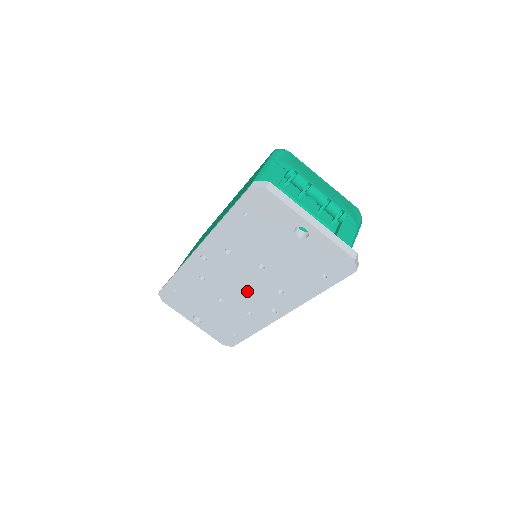
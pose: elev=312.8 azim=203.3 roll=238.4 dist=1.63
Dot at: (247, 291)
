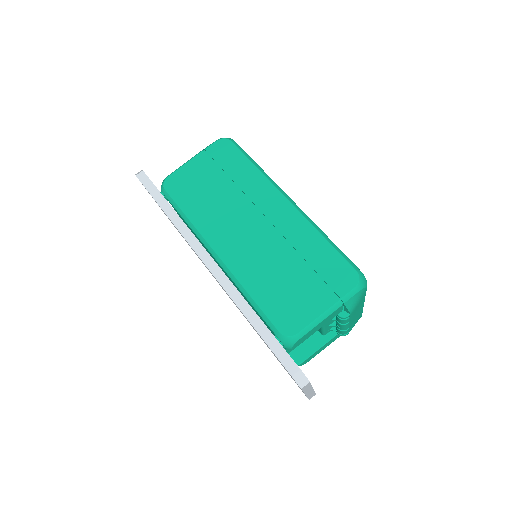
Dot at: occluded
